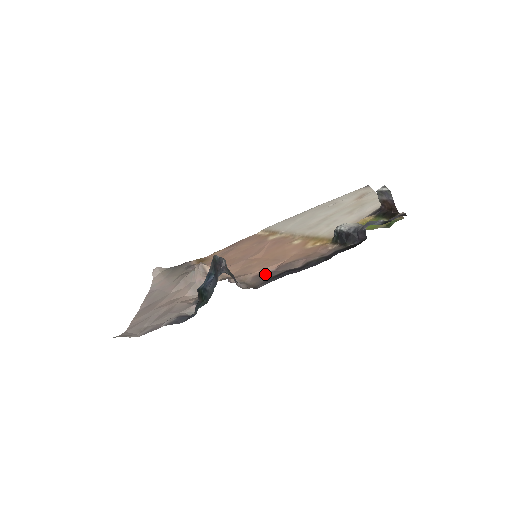
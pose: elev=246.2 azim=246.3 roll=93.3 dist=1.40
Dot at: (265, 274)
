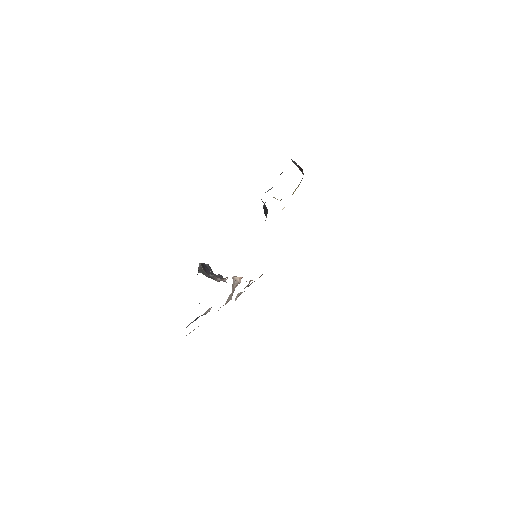
Dot at: occluded
